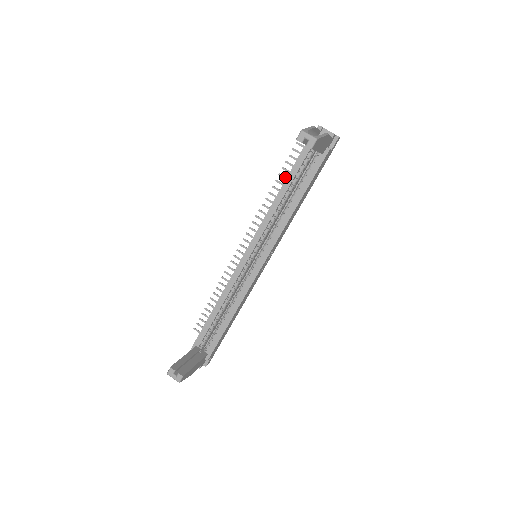
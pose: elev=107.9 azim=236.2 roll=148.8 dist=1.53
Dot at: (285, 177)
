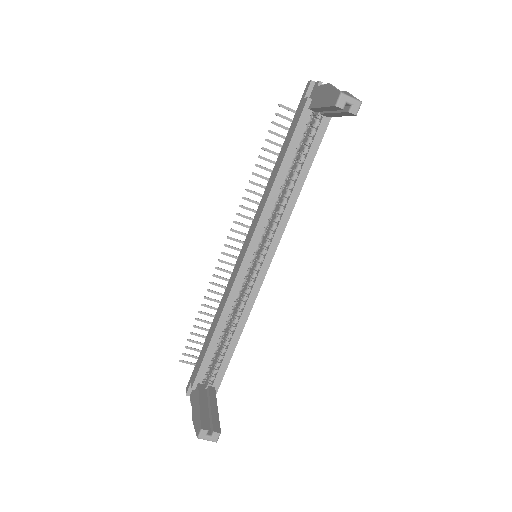
Dot at: (271, 151)
